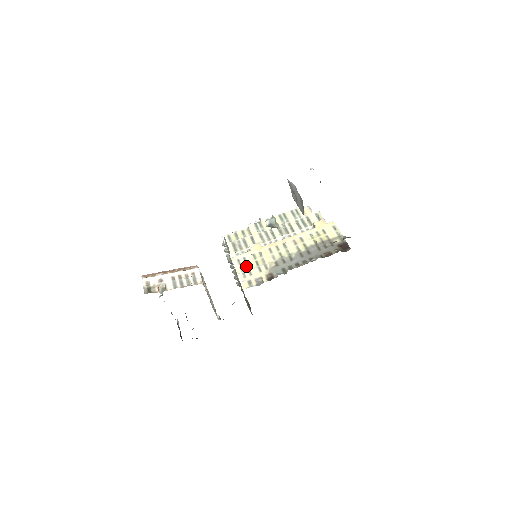
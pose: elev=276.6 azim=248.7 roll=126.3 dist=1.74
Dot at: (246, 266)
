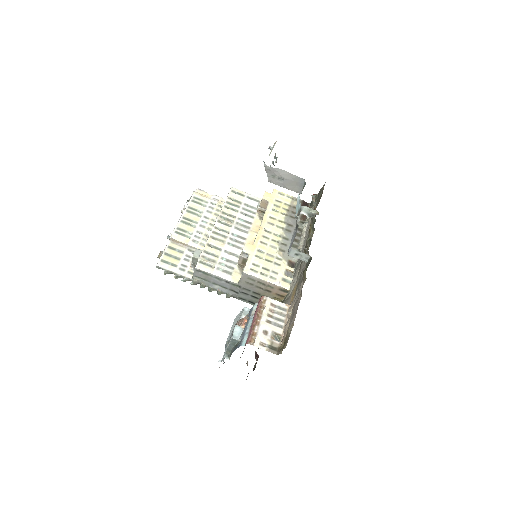
Dot at: (264, 269)
